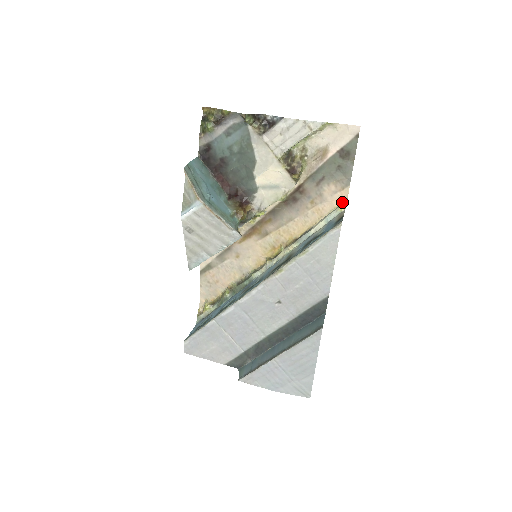
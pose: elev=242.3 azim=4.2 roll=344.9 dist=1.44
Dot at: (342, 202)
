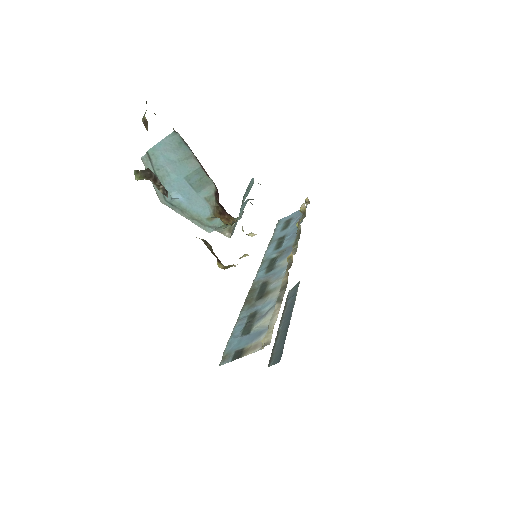
Dot at: (271, 337)
